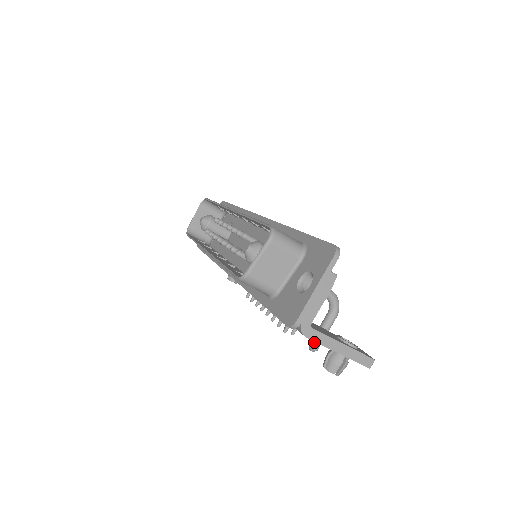
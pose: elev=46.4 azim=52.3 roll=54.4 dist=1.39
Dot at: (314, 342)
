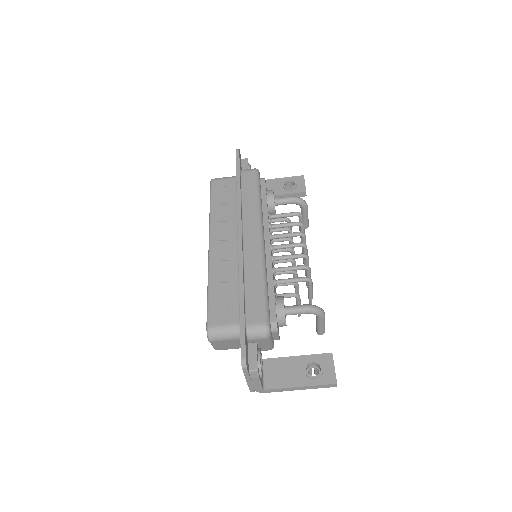
Dot at: (317, 331)
